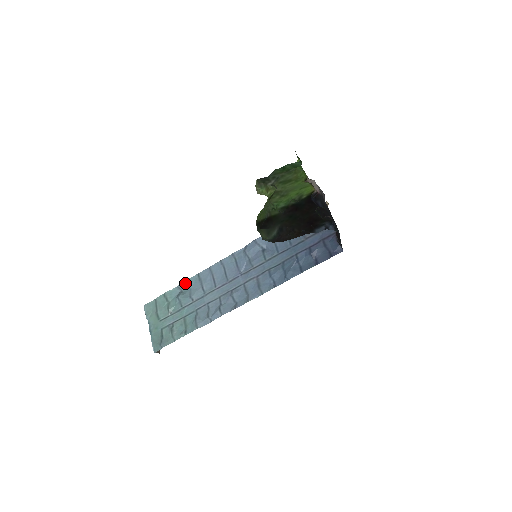
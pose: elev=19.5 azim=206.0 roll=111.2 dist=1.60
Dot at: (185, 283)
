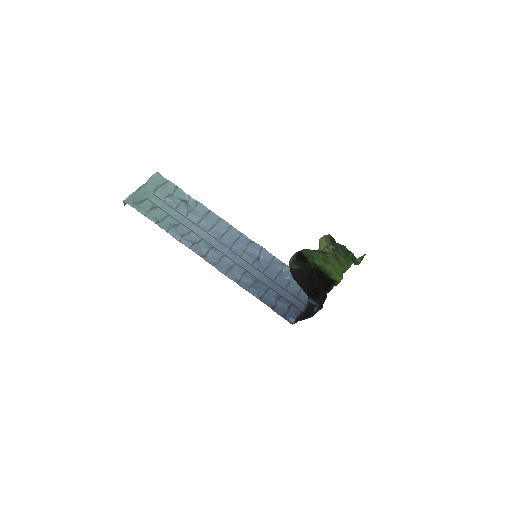
Dot at: (197, 202)
